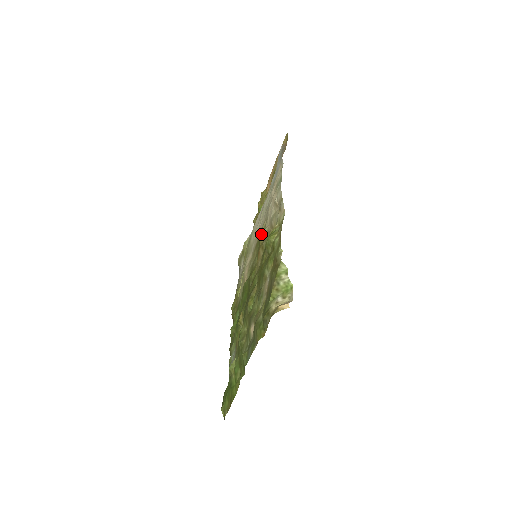
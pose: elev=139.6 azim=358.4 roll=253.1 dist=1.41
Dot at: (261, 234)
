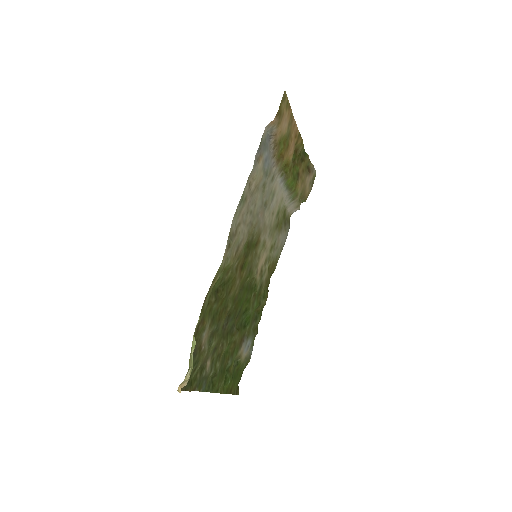
Dot at: (244, 246)
